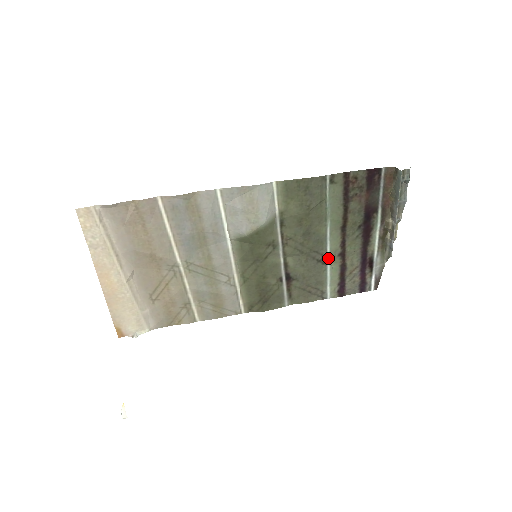
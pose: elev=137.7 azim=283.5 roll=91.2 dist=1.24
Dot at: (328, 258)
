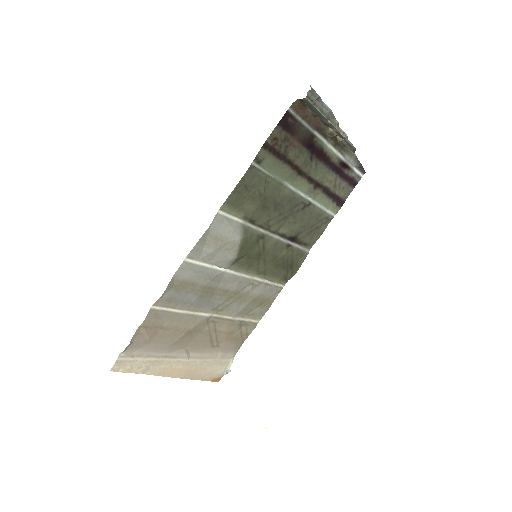
Dot at: (308, 199)
